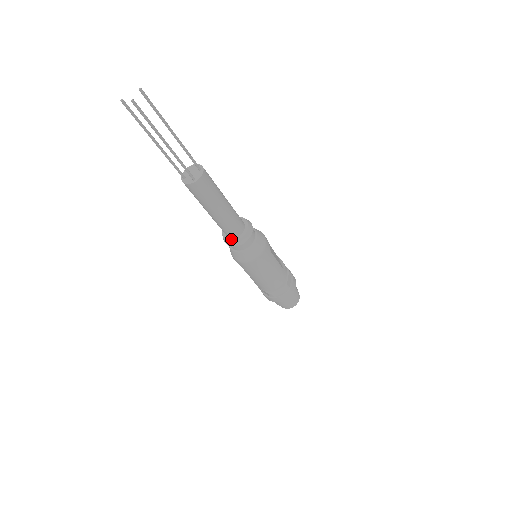
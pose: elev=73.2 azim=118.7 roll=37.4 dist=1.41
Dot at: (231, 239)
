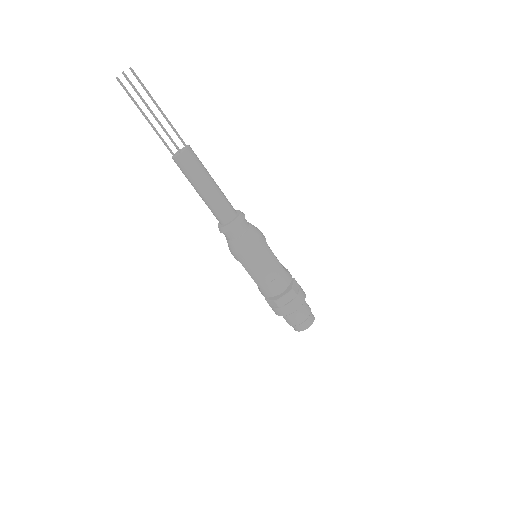
Dot at: (224, 225)
